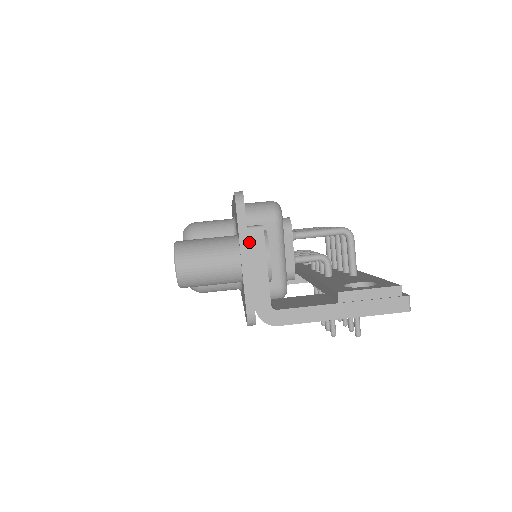
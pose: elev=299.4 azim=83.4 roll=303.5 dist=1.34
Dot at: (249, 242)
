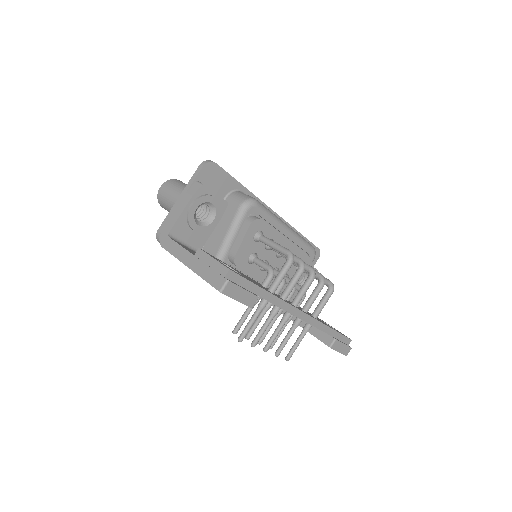
Dot at: (190, 189)
